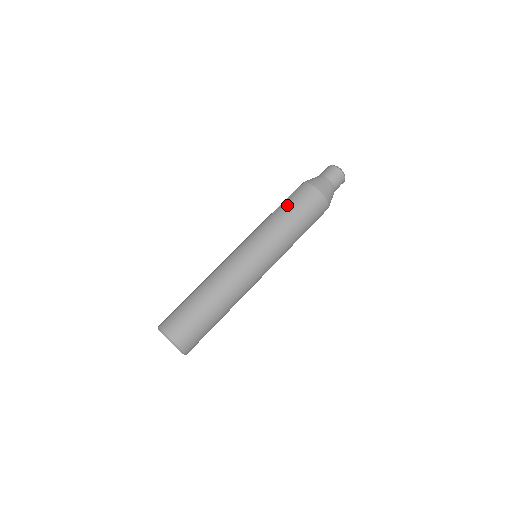
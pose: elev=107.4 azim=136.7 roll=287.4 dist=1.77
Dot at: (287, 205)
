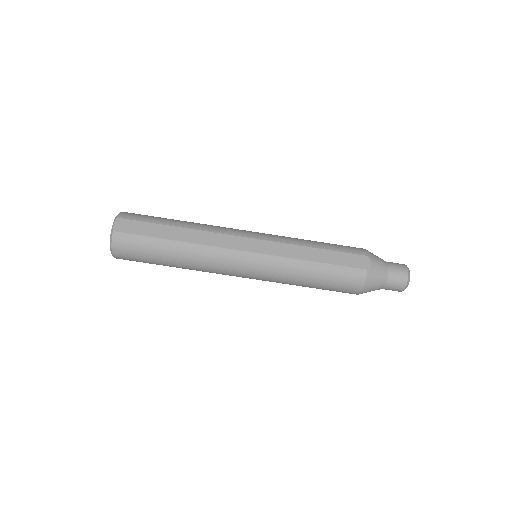
Dot at: (325, 274)
